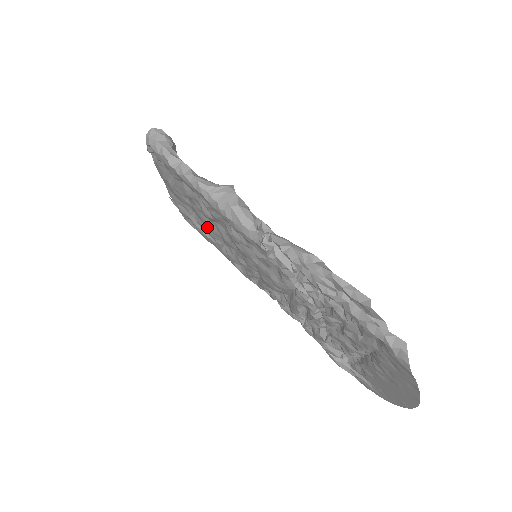
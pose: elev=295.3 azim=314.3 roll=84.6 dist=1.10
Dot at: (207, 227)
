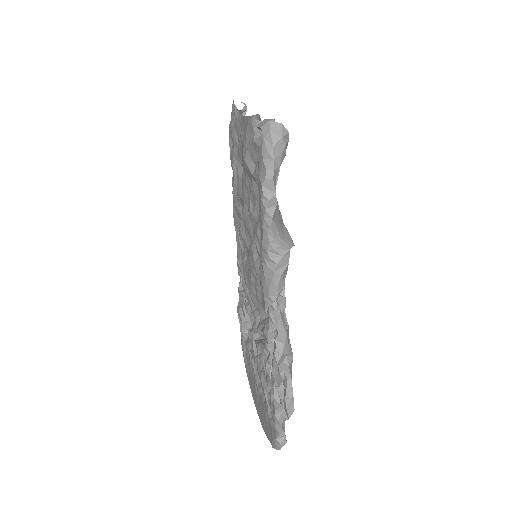
Dot at: (241, 192)
